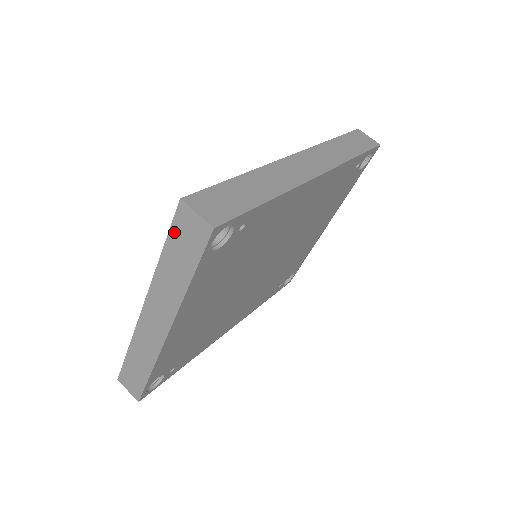
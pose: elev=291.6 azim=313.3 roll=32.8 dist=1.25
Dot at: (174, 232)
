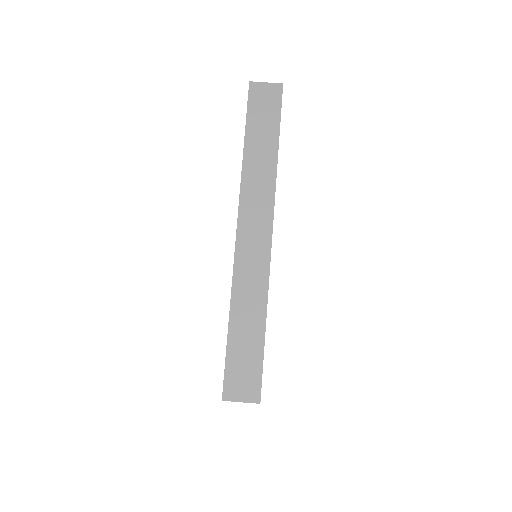
Dot at: occluded
